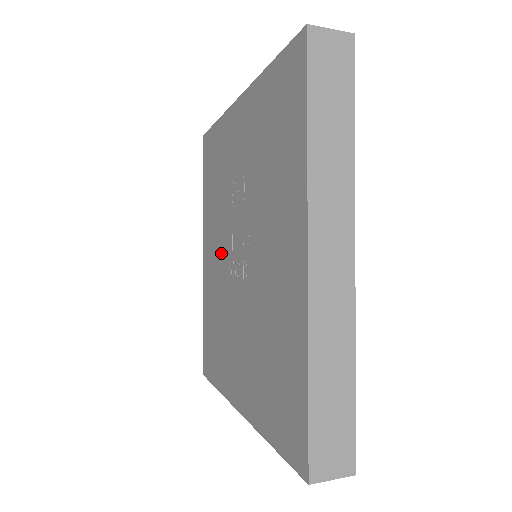
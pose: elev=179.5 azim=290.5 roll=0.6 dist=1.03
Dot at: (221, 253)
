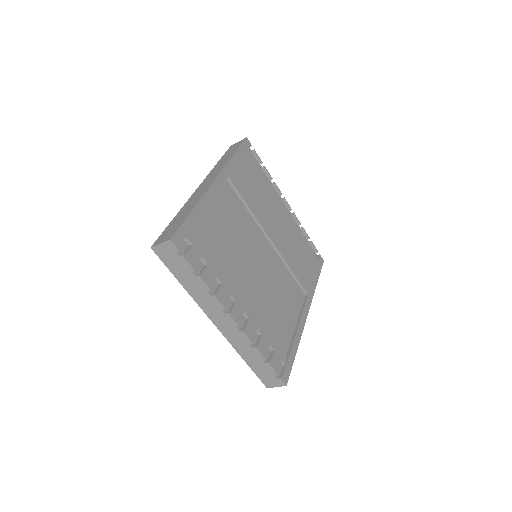
Dot at: occluded
